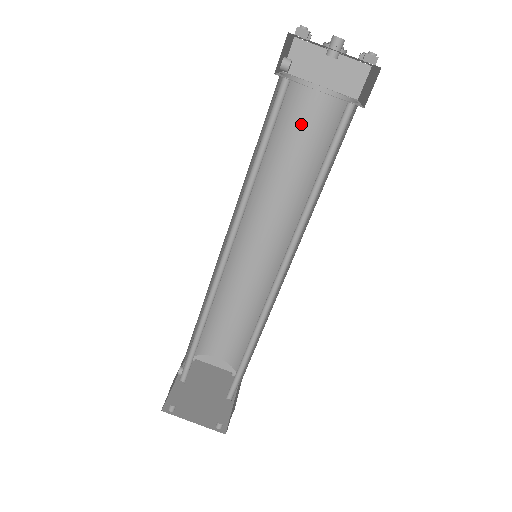
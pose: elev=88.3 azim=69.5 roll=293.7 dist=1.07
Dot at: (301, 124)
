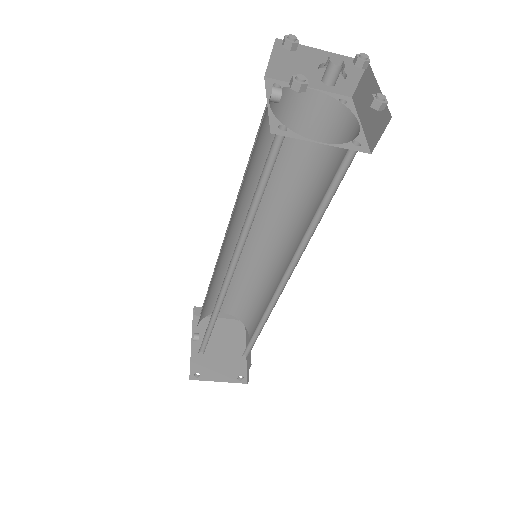
Dot at: (289, 127)
